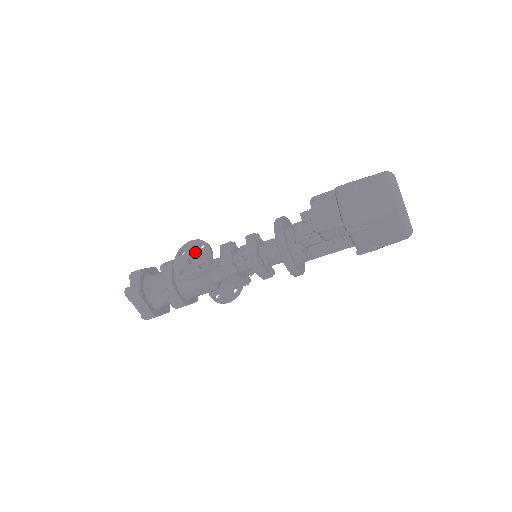
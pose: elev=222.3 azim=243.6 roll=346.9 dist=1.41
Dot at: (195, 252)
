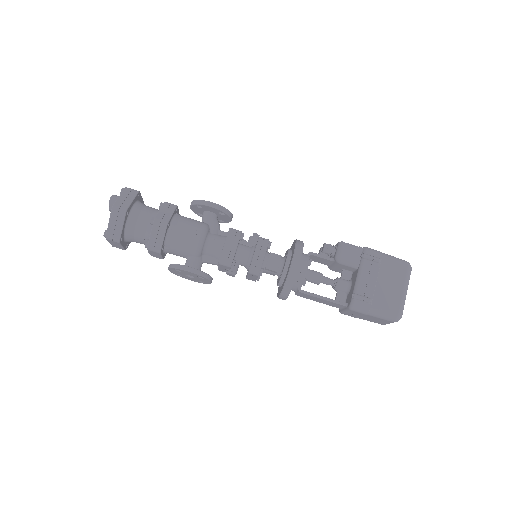
Dot at: occluded
